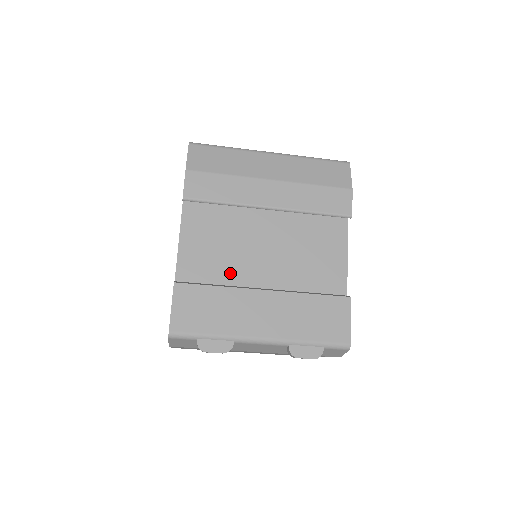
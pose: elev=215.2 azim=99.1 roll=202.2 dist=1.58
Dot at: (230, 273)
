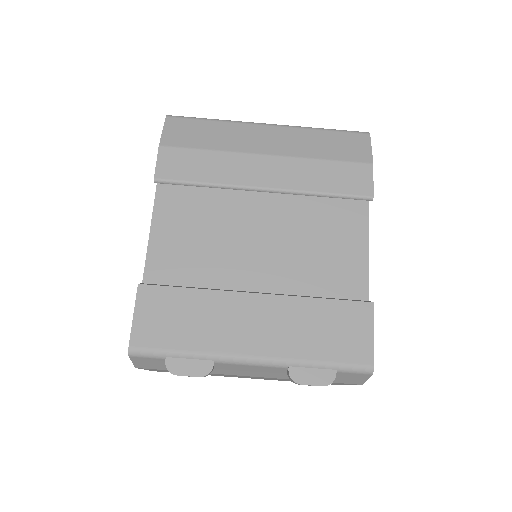
Dot at: (213, 273)
